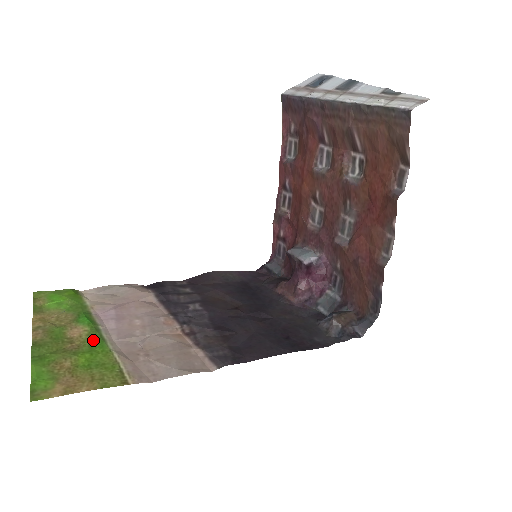
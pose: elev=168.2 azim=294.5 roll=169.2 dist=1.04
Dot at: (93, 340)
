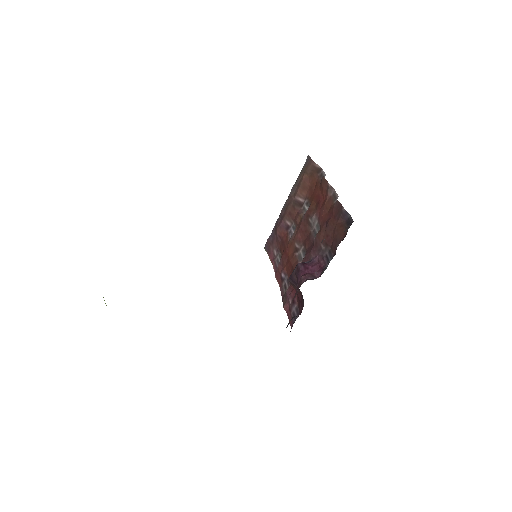
Dot at: occluded
